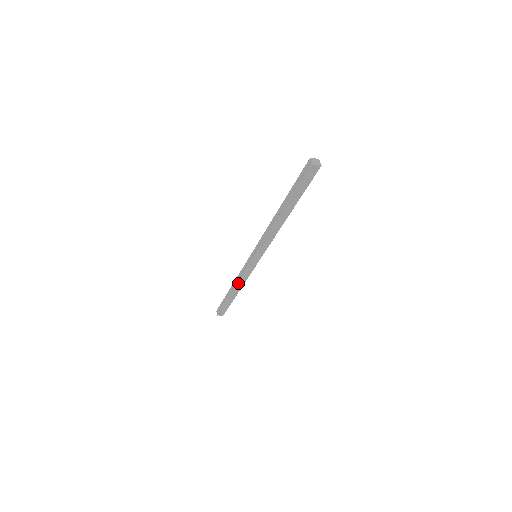
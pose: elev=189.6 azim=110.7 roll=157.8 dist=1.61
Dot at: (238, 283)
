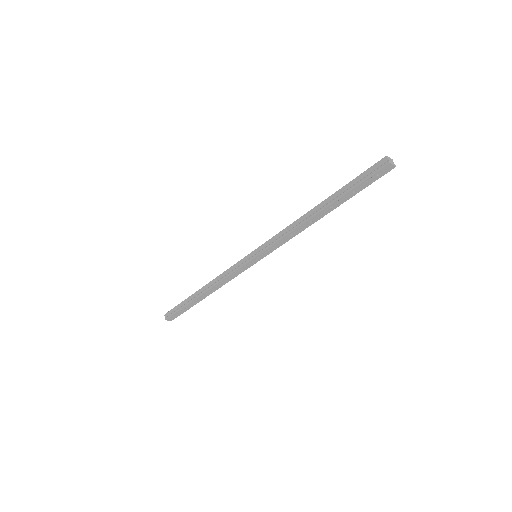
Dot at: (216, 285)
